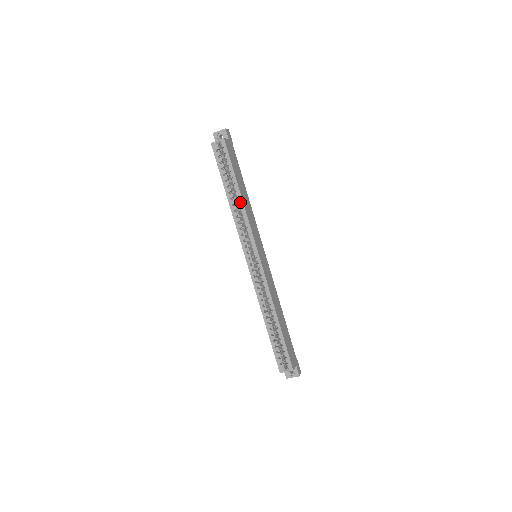
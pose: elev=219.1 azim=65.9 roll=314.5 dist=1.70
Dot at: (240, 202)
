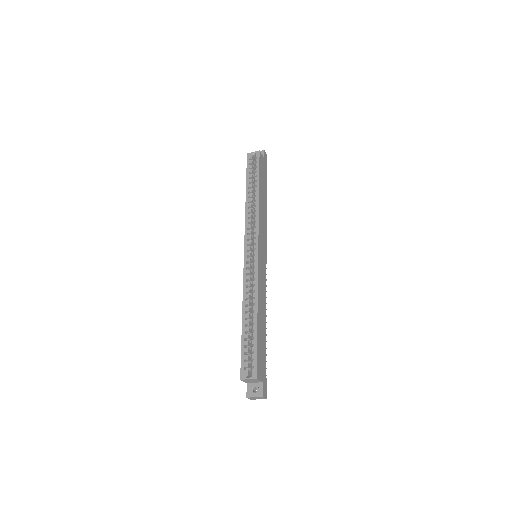
Dot at: (256, 200)
